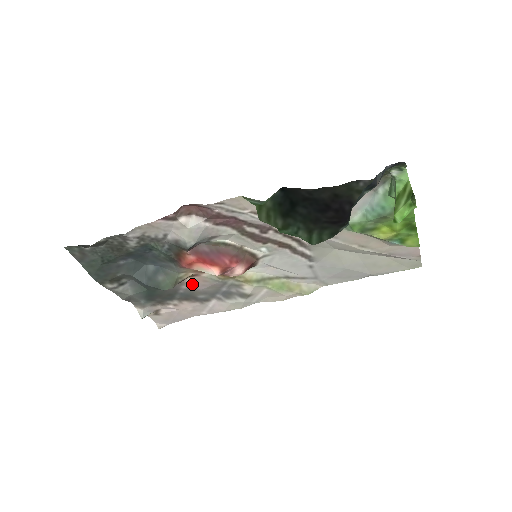
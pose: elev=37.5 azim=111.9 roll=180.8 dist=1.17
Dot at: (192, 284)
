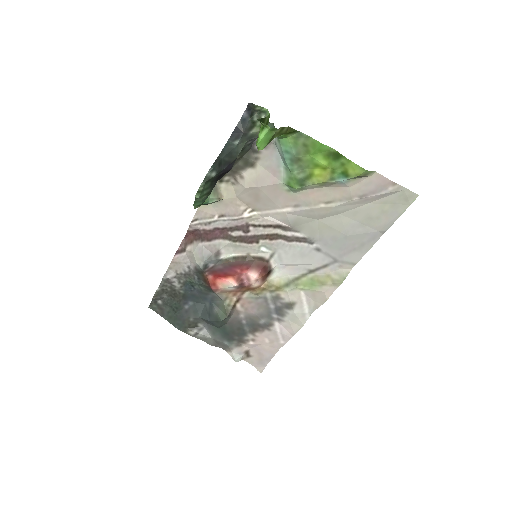
Dot at: (244, 310)
